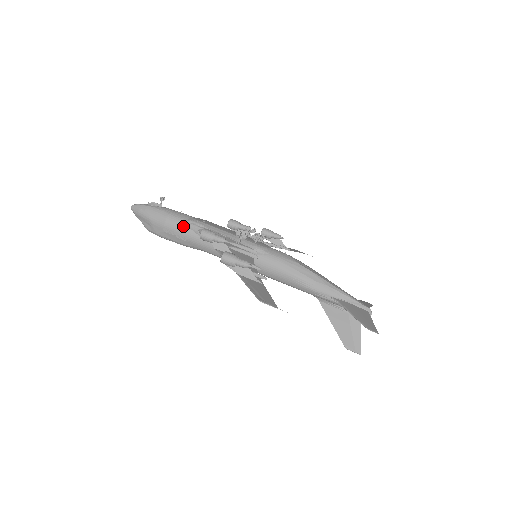
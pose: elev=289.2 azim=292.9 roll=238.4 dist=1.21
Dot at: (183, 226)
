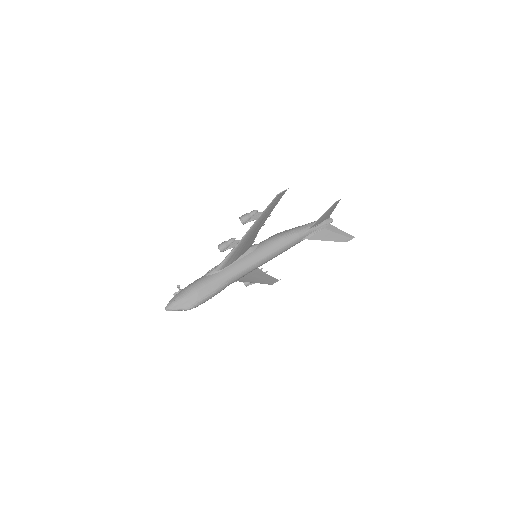
Dot at: (205, 278)
